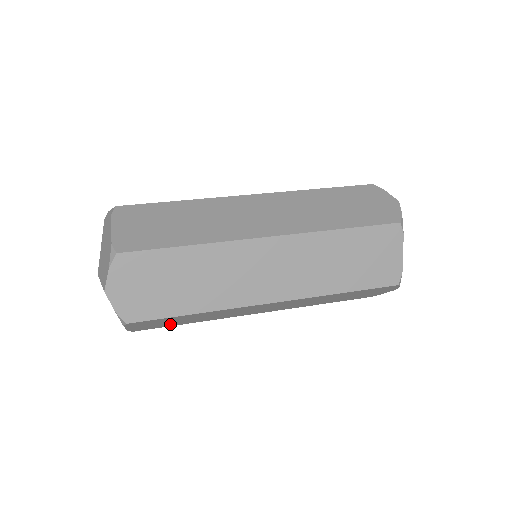
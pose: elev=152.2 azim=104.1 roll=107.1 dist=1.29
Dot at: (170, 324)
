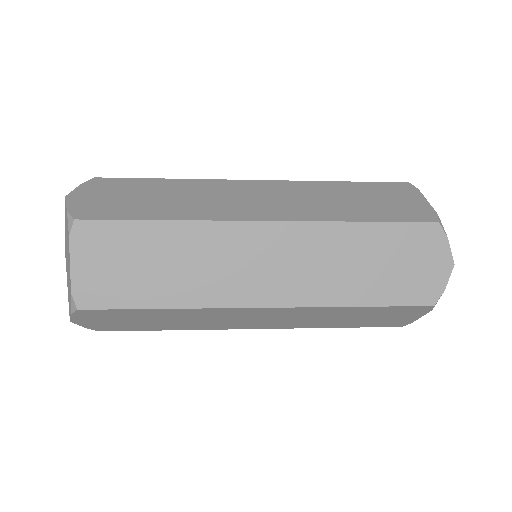
Dot at: (131, 289)
